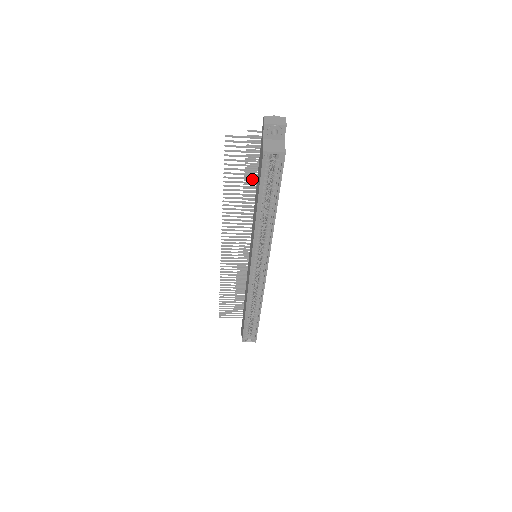
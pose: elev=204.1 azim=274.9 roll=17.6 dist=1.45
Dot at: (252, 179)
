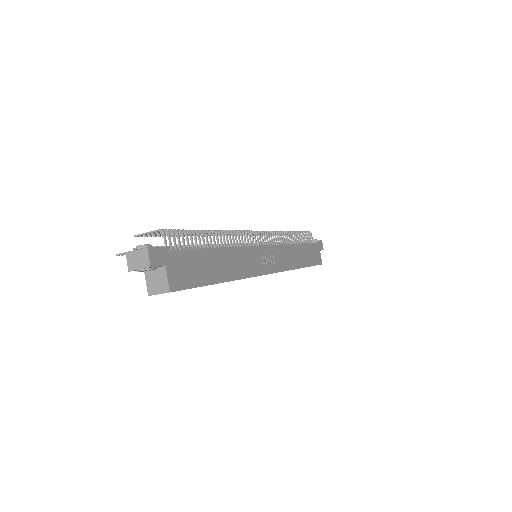
Dot at: occluded
